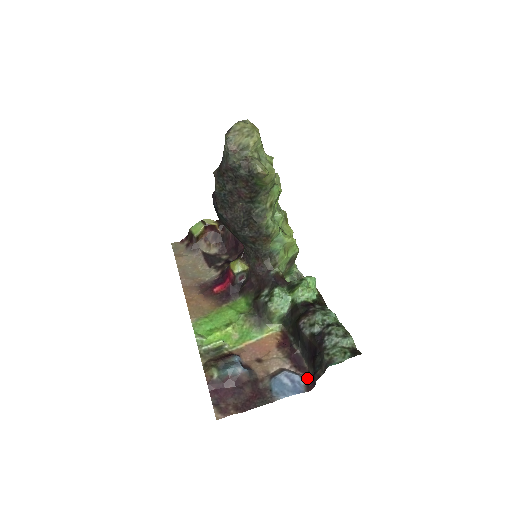
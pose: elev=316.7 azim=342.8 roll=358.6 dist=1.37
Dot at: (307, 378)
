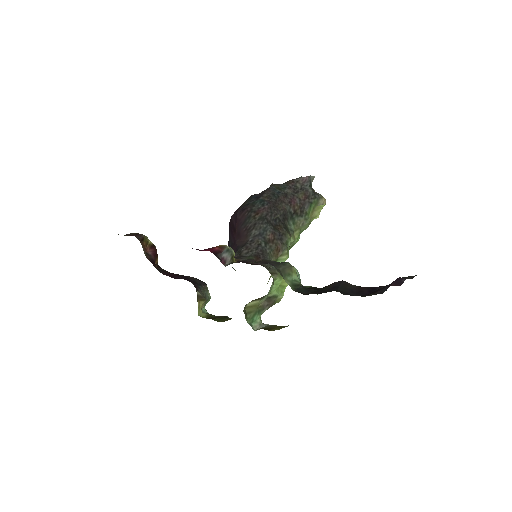
Dot at: occluded
